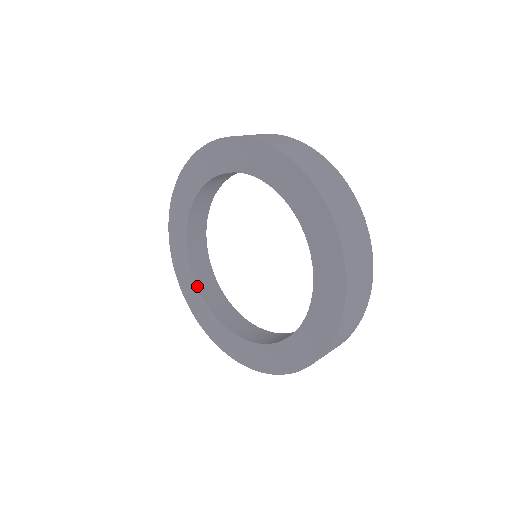
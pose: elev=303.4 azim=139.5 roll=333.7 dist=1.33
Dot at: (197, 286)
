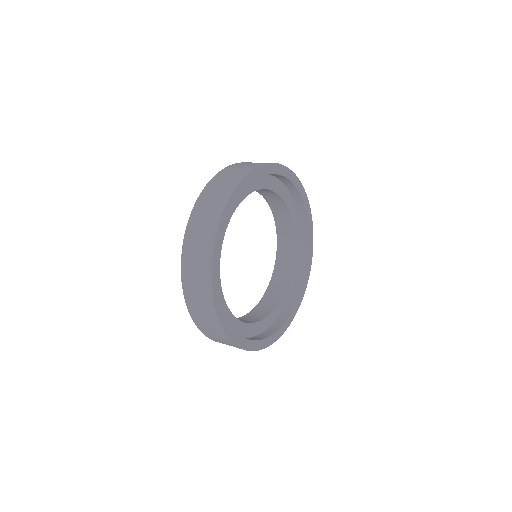
Dot at: (277, 250)
